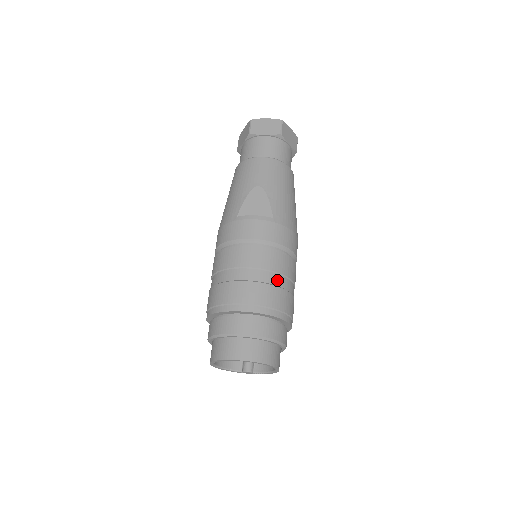
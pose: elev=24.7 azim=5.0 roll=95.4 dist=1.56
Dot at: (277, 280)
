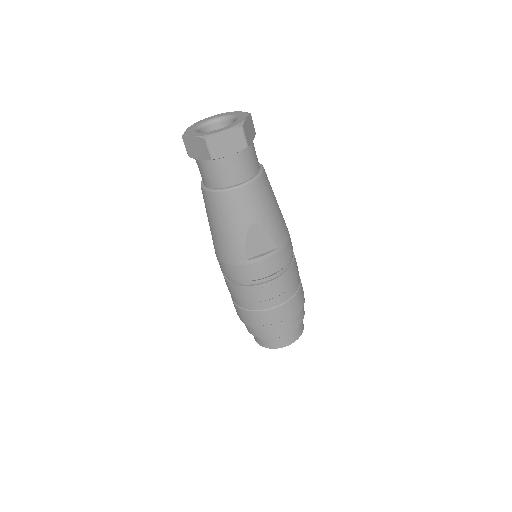
Dot at: (294, 289)
